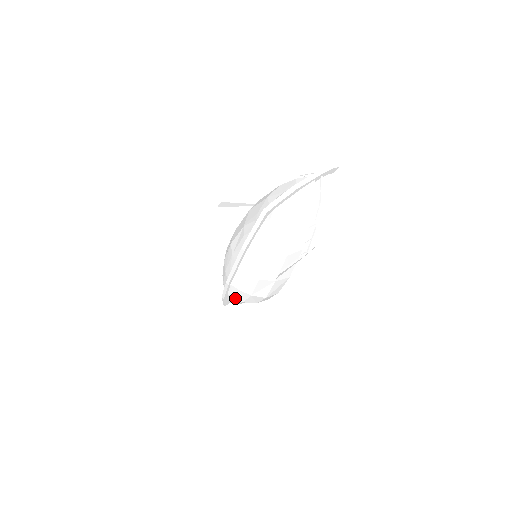
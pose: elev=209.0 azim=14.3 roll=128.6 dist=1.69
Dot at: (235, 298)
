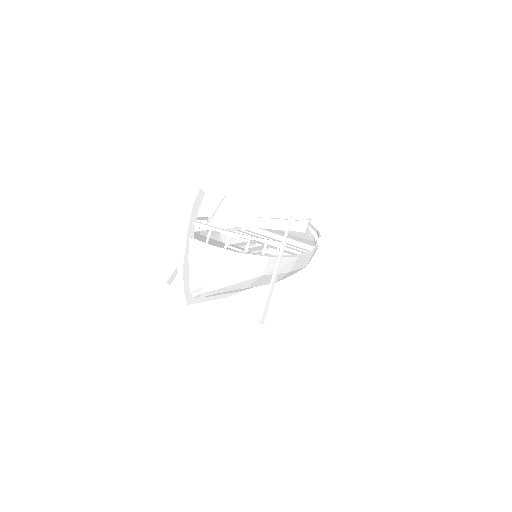
Dot at: occluded
